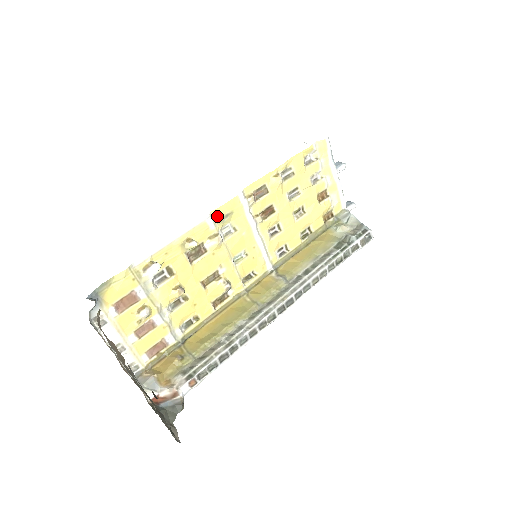
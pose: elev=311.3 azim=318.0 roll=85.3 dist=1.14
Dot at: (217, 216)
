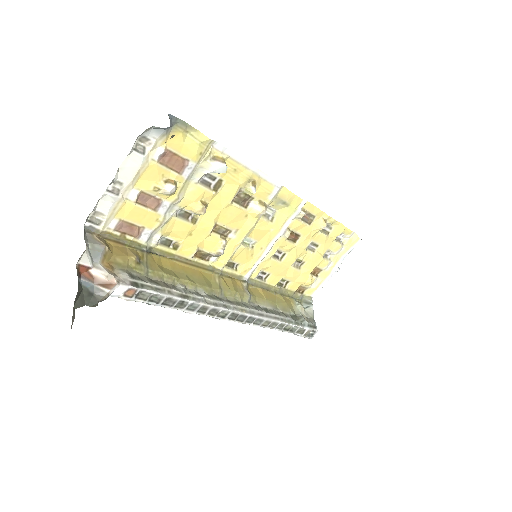
Dot at: (281, 194)
